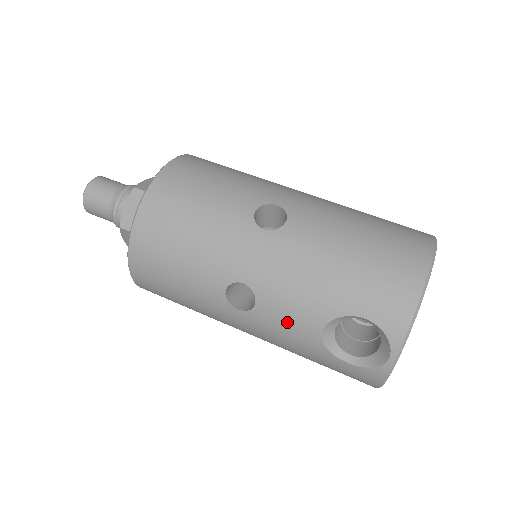
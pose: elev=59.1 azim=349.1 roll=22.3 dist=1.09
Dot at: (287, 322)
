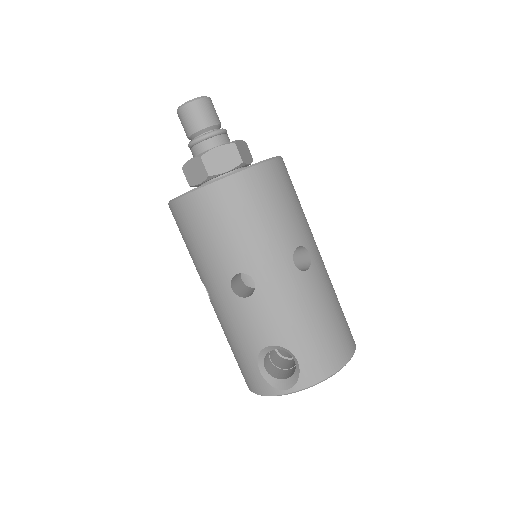
Dot at: (254, 323)
